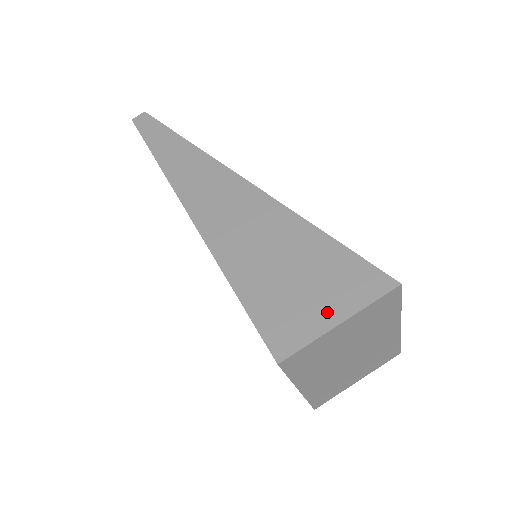
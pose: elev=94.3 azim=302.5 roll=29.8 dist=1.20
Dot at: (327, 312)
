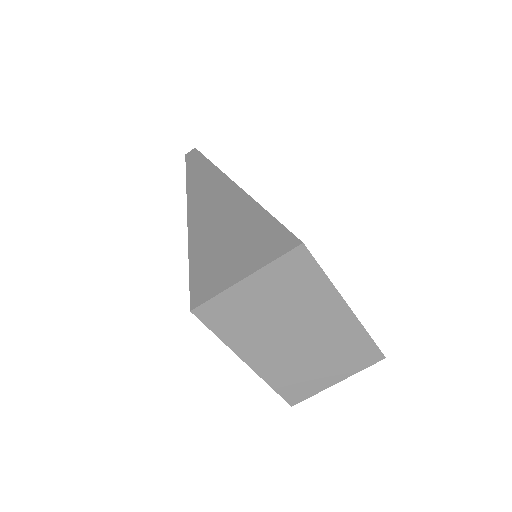
Dot at: (240, 270)
